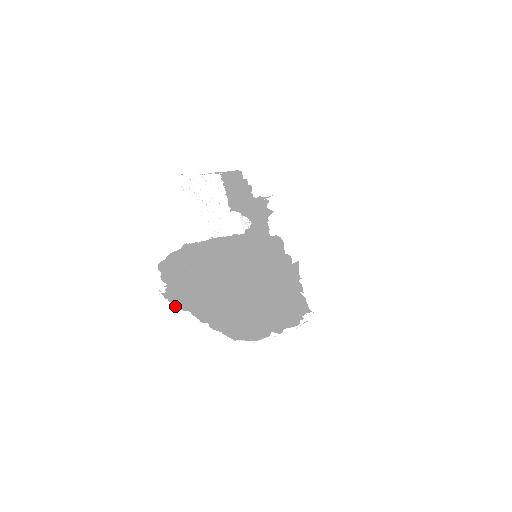
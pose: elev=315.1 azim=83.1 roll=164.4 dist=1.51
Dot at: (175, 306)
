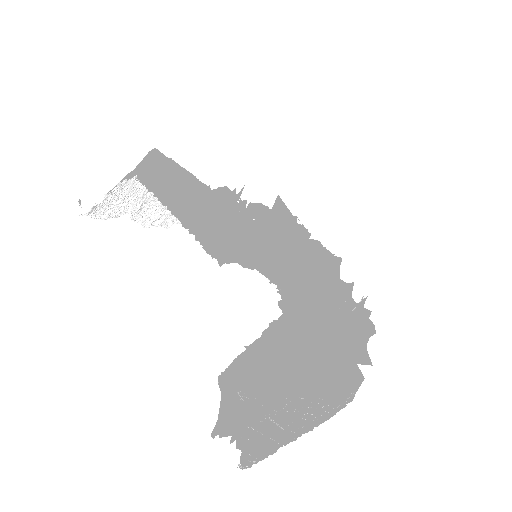
Dot at: (264, 457)
